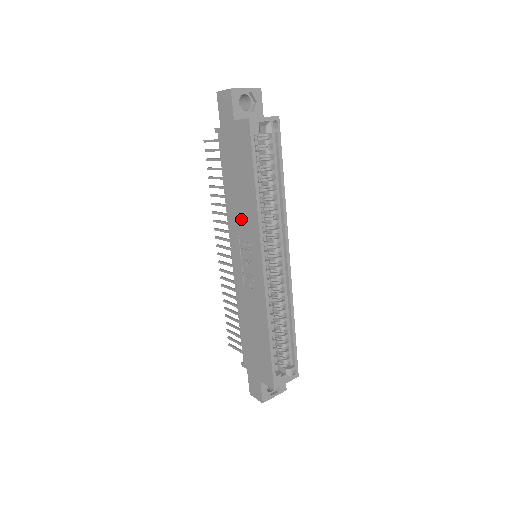
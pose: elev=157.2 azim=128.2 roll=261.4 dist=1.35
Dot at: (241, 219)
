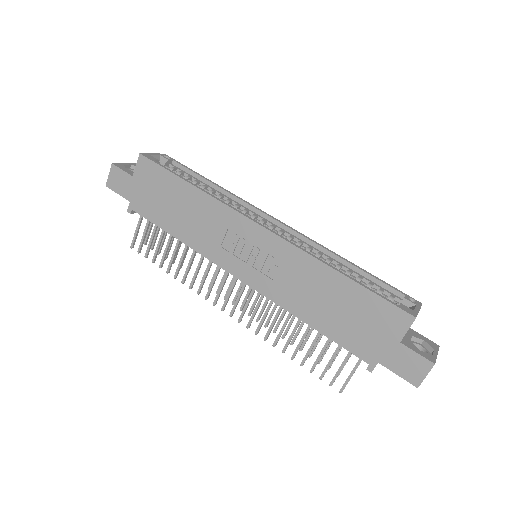
Dot at: (208, 229)
